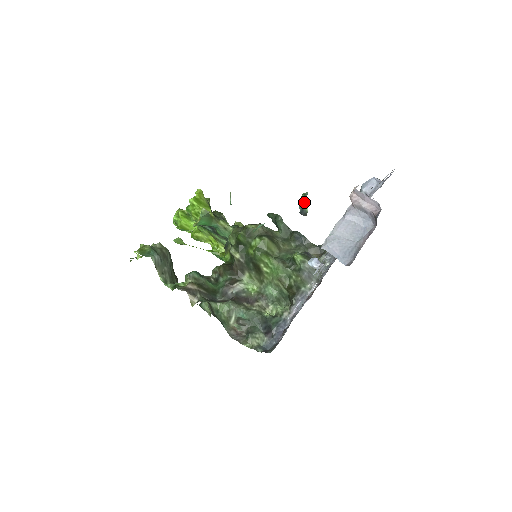
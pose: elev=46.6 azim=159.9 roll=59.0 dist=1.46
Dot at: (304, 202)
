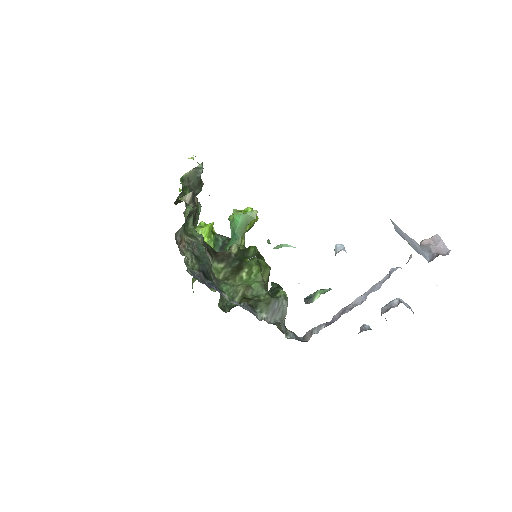
Dot at: (320, 293)
